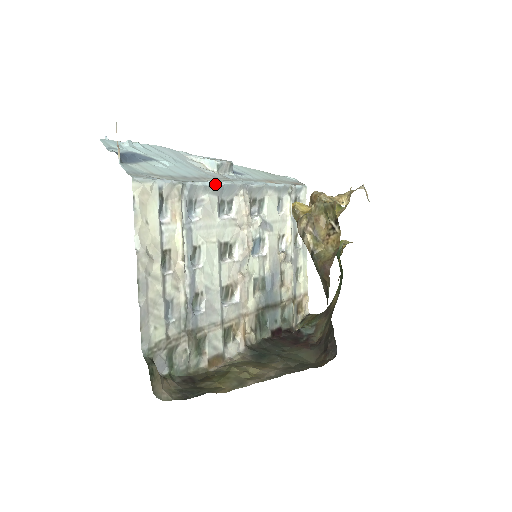
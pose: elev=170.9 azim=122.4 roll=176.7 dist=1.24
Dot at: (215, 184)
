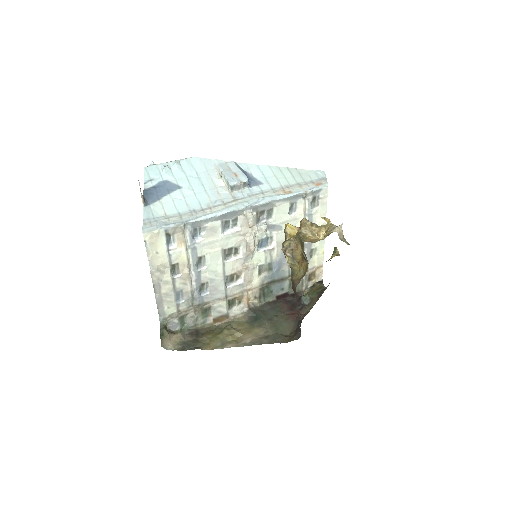
Dot at: (217, 214)
